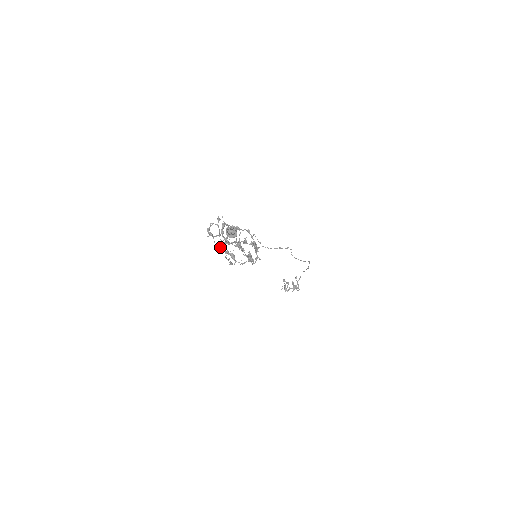
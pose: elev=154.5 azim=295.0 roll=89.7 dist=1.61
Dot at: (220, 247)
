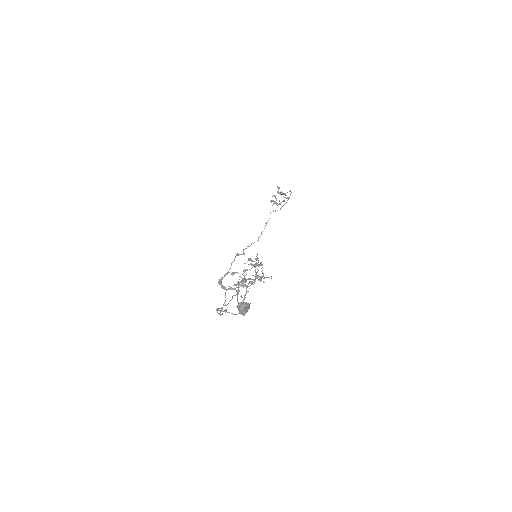
Dot at: (232, 298)
